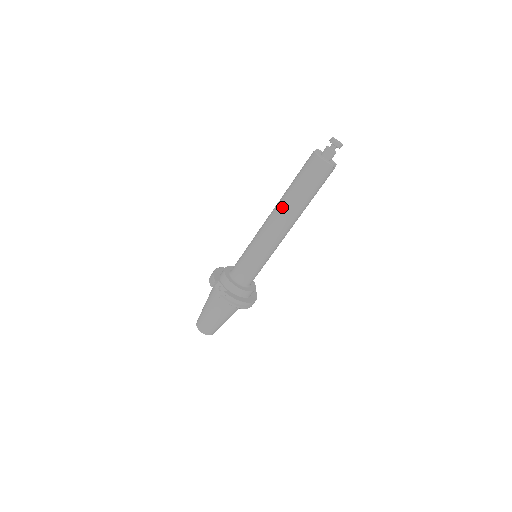
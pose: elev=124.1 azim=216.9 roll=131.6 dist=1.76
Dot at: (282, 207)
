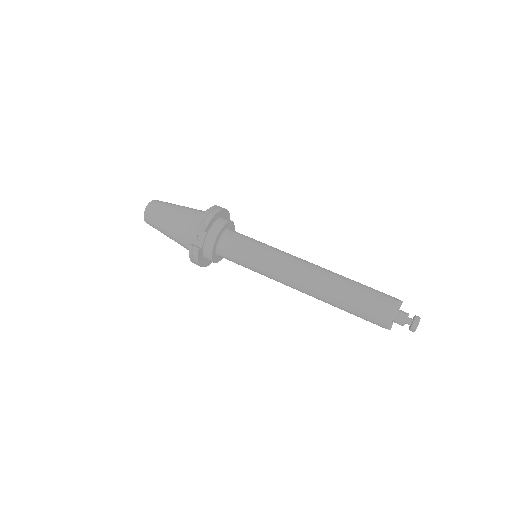
Dot at: (321, 287)
